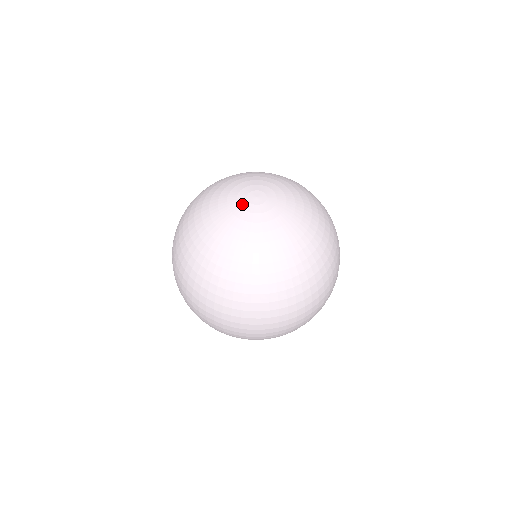
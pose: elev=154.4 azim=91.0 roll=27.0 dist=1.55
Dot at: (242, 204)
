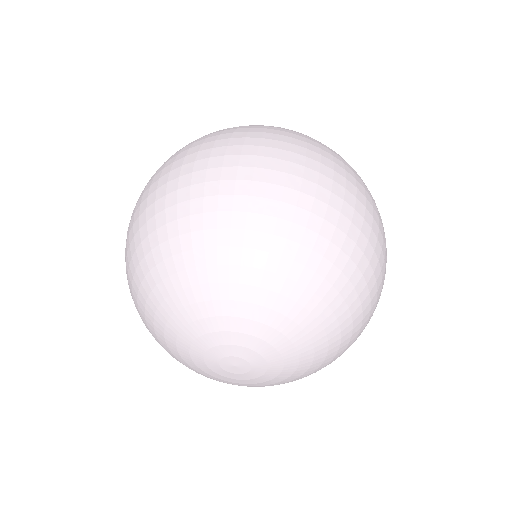
Dot at: occluded
